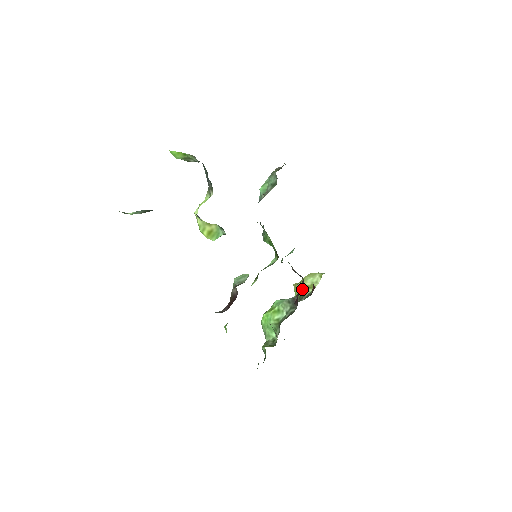
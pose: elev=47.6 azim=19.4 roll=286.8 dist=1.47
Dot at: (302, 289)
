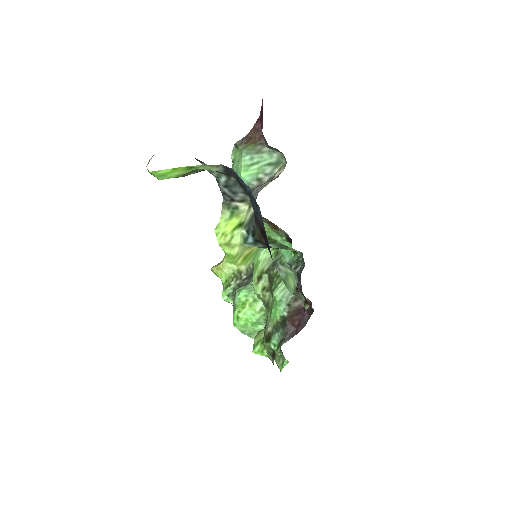
Dot at: occluded
